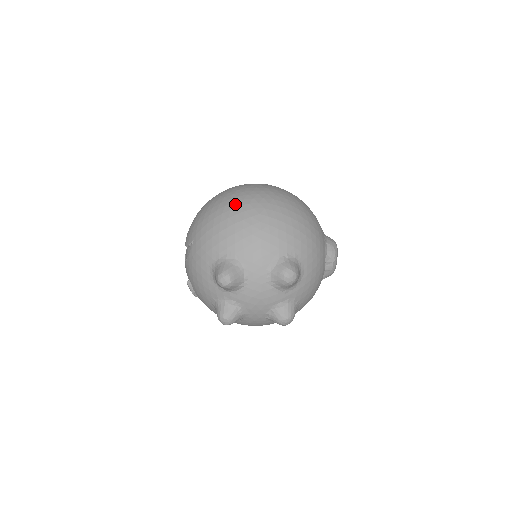
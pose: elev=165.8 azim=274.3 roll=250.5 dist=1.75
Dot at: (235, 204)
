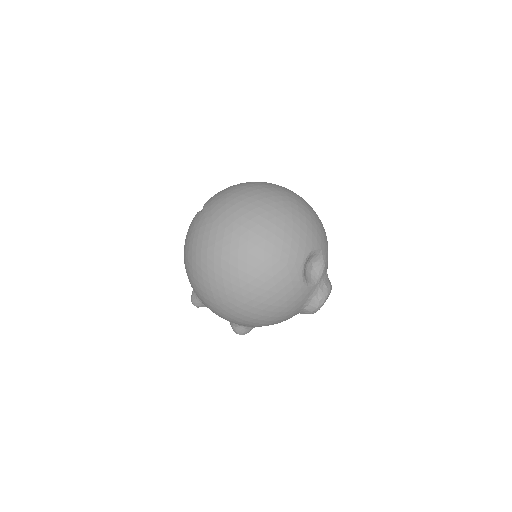
Dot at: (202, 281)
